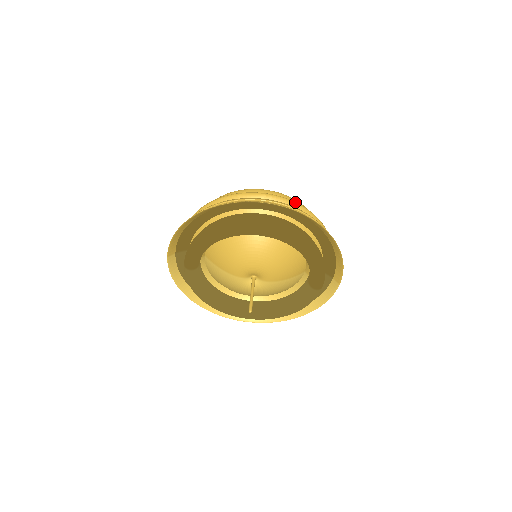
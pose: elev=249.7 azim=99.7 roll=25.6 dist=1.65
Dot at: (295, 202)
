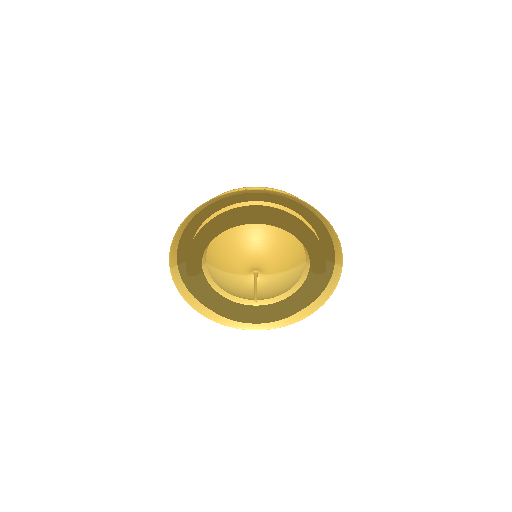
Dot at: (280, 190)
